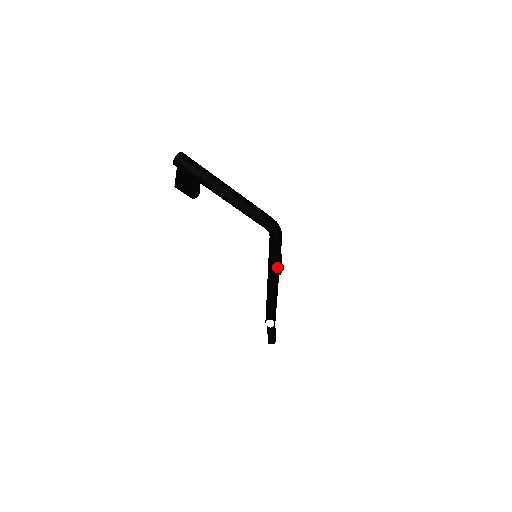
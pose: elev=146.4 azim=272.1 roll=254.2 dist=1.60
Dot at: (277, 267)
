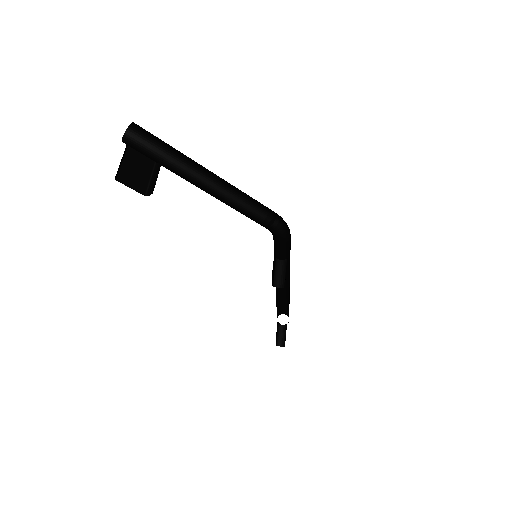
Dot at: (281, 275)
